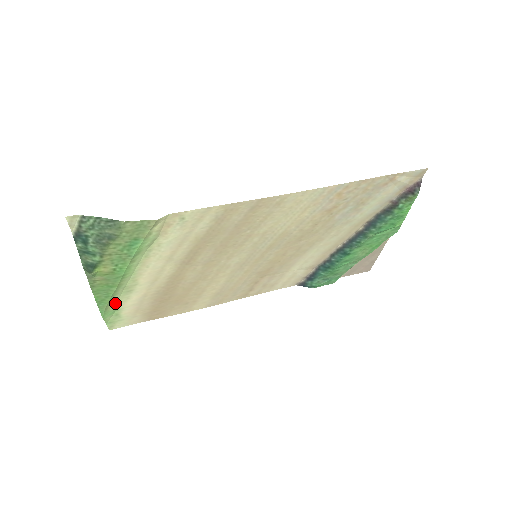
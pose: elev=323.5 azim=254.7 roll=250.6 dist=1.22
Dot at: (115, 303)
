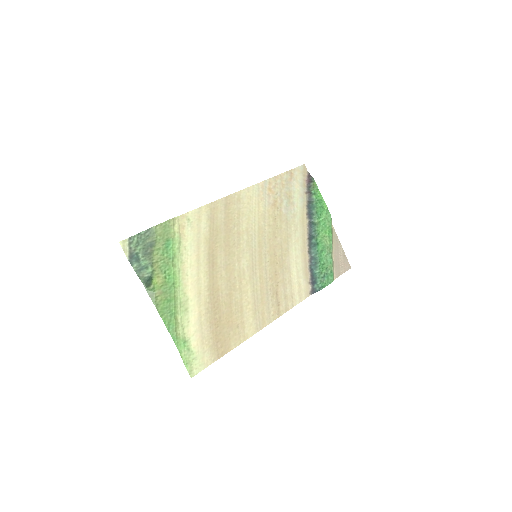
Dot at: (181, 329)
